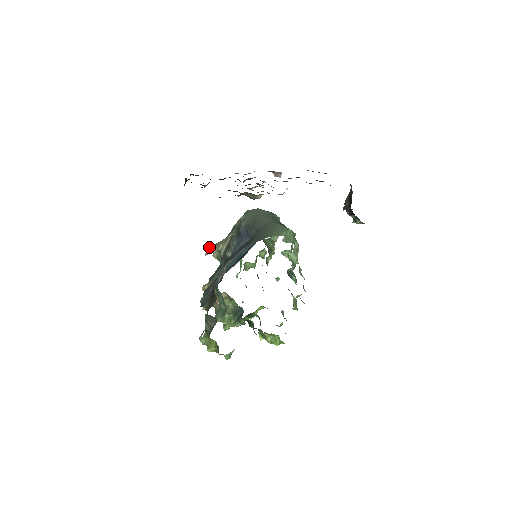
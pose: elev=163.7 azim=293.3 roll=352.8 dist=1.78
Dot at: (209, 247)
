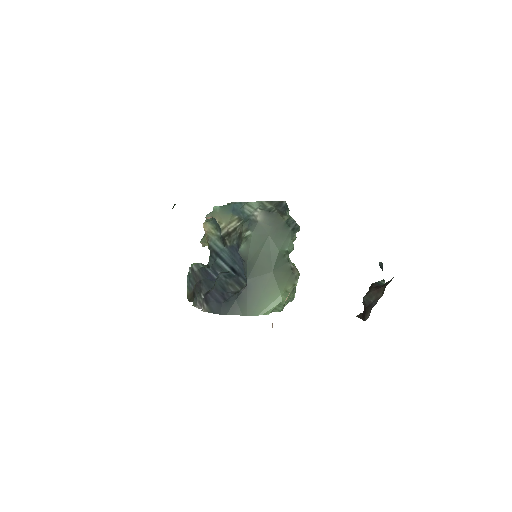
Dot at: (213, 207)
